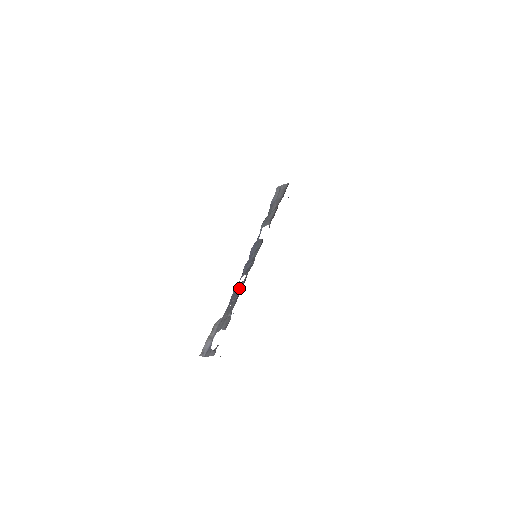
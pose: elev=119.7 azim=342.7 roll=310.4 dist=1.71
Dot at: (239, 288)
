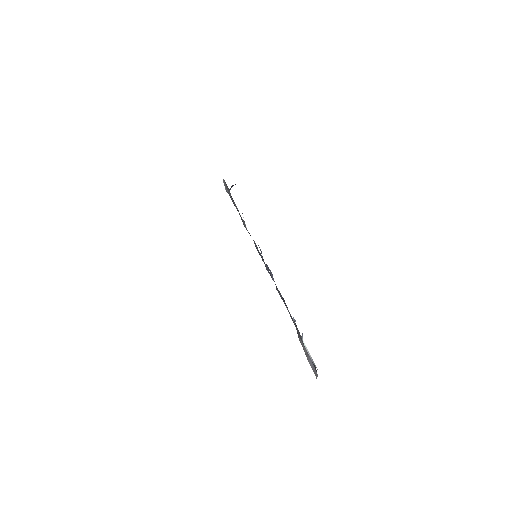
Dot at: (278, 292)
